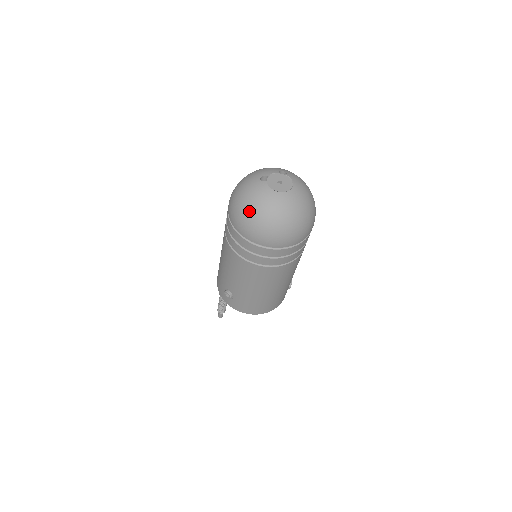
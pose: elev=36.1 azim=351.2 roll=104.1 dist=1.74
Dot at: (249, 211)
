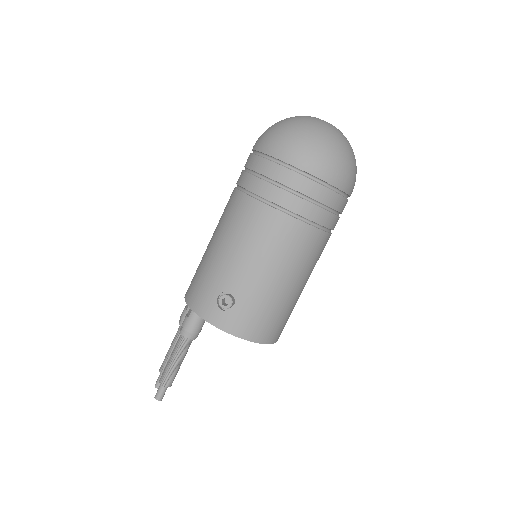
Dot at: (307, 132)
